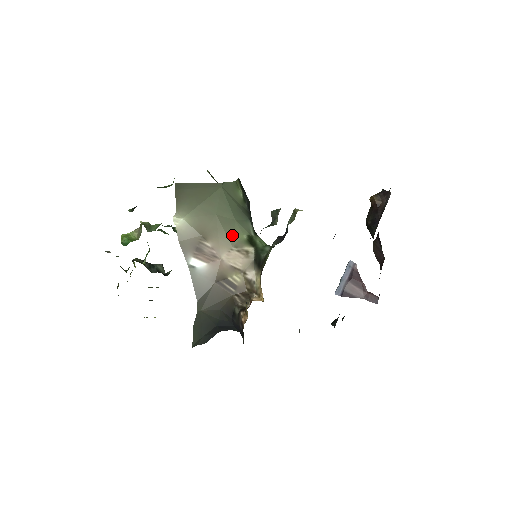
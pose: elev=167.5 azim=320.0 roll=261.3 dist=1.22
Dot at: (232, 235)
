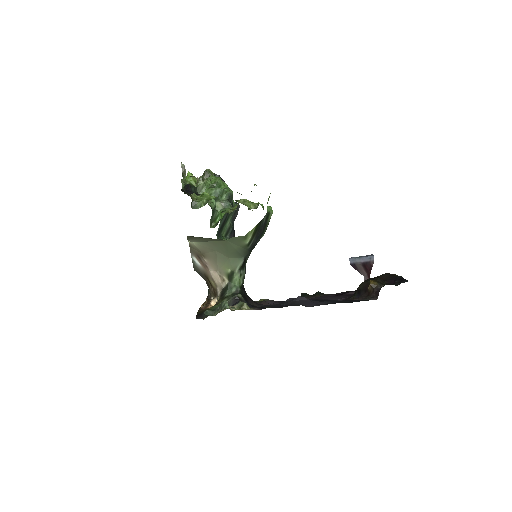
Dot at: (221, 265)
